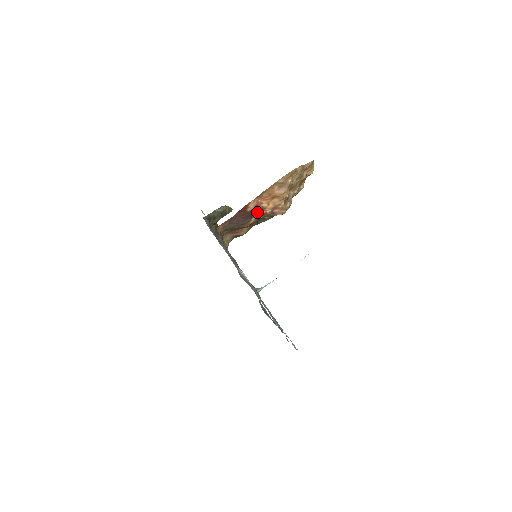
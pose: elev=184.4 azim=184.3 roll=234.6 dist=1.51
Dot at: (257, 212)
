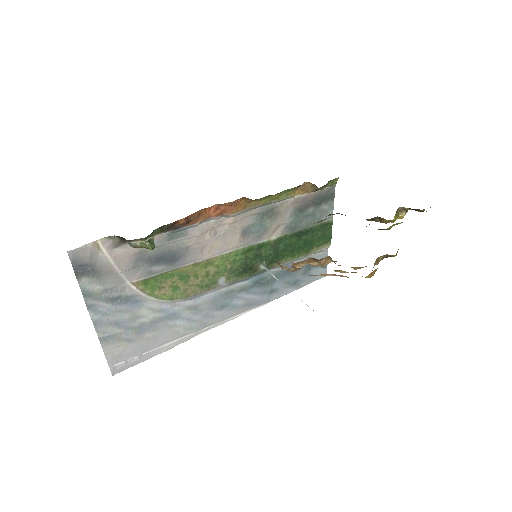
Dot at: occluded
